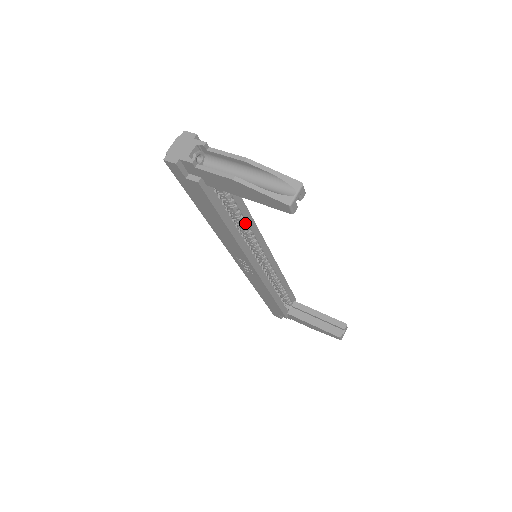
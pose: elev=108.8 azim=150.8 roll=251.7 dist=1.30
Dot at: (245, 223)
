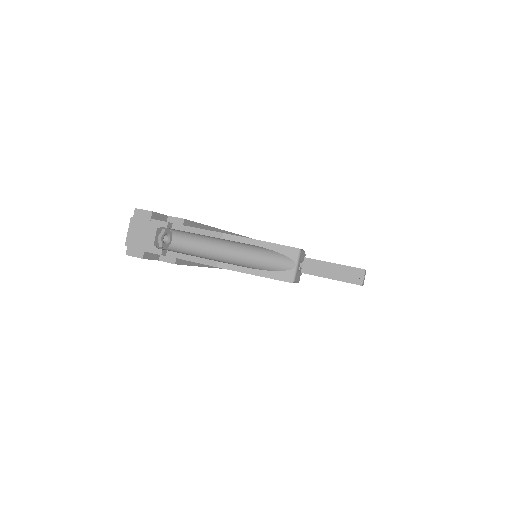
Dot at: occluded
